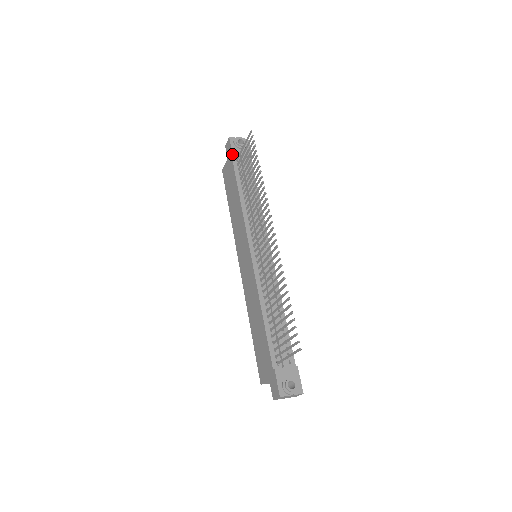
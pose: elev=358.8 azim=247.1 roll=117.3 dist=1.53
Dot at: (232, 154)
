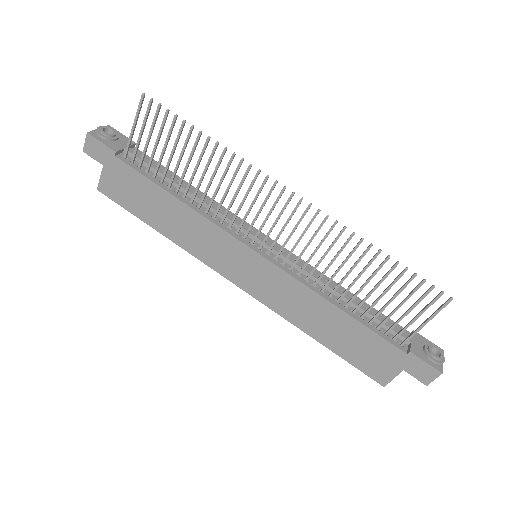
Dot at: (114, 152)
